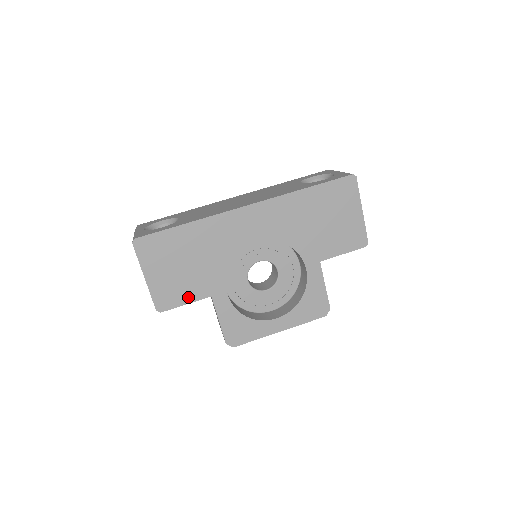
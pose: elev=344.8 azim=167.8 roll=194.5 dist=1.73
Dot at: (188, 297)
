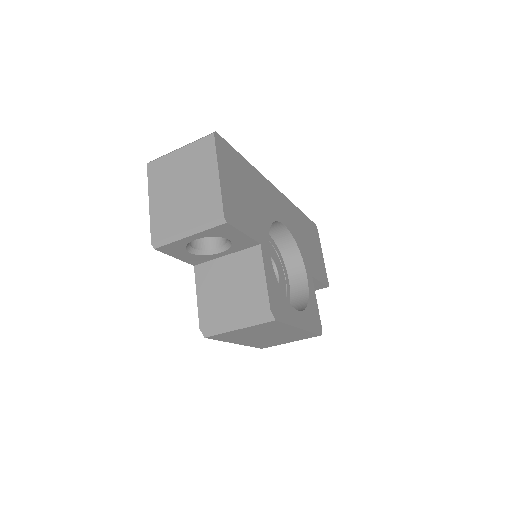
Dot at: (246, 228)
